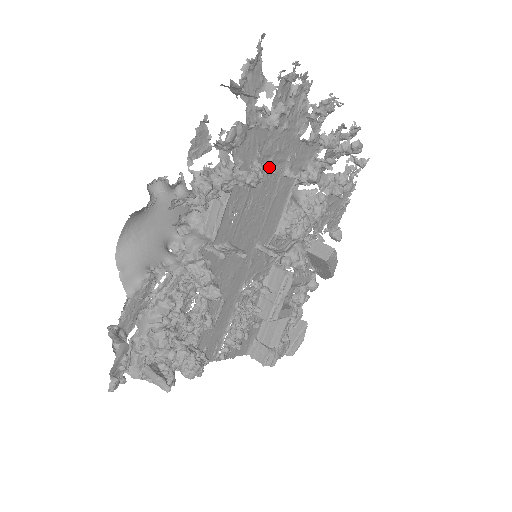
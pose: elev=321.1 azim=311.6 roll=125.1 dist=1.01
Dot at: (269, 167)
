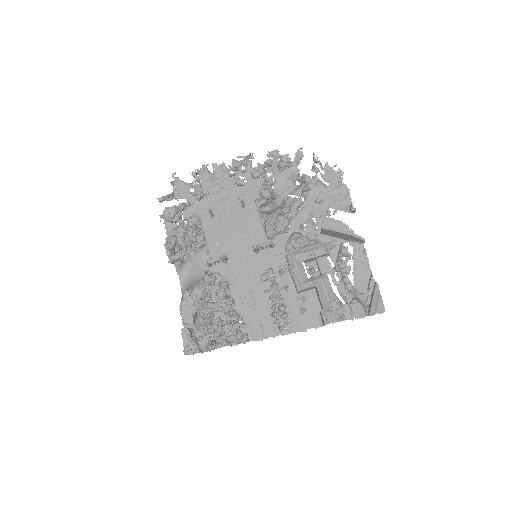
Dot at: (226, 211)
